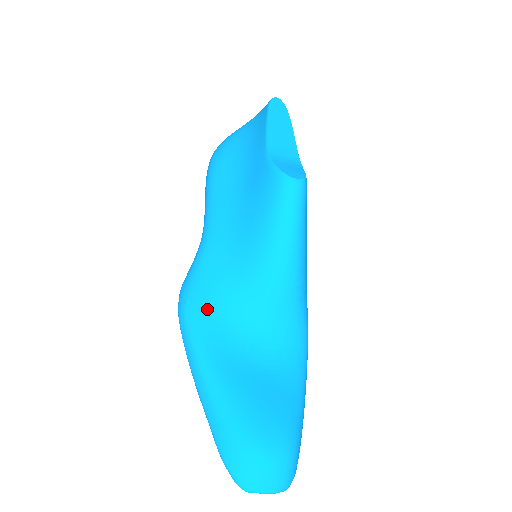
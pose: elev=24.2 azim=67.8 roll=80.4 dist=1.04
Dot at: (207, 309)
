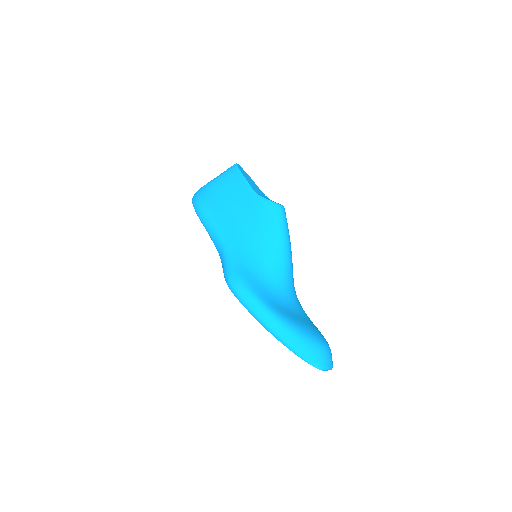
Dot at: (255, 284)
